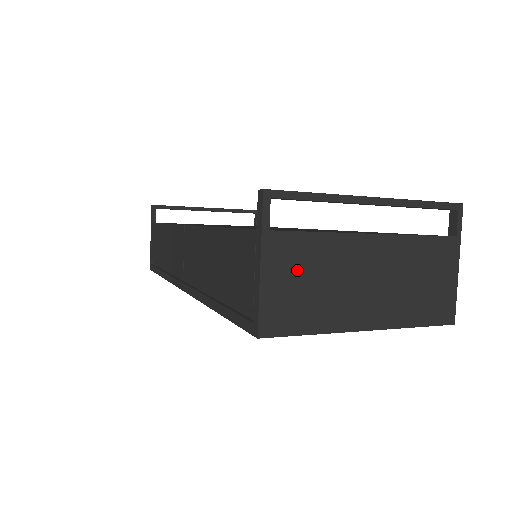
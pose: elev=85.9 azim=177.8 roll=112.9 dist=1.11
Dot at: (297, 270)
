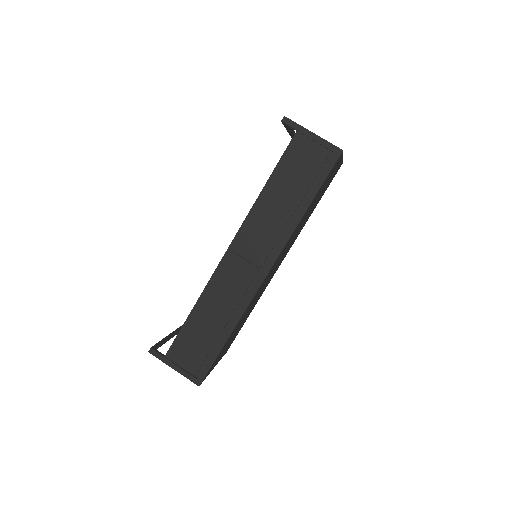
Dot at: occluded
